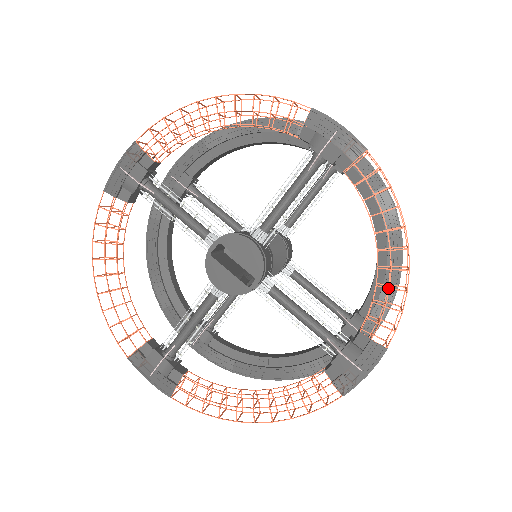
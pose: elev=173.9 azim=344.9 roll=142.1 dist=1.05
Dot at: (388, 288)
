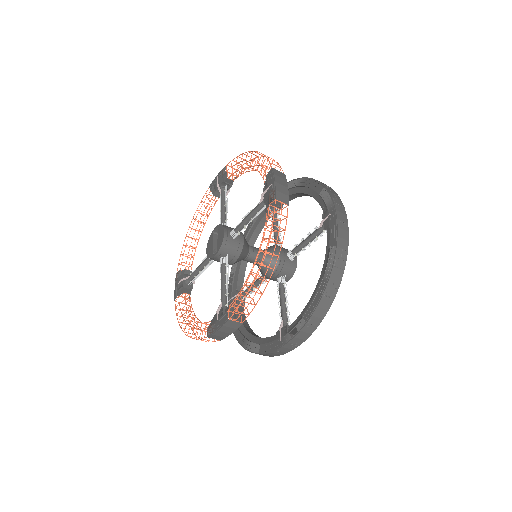
Dot at: (304, 317)
